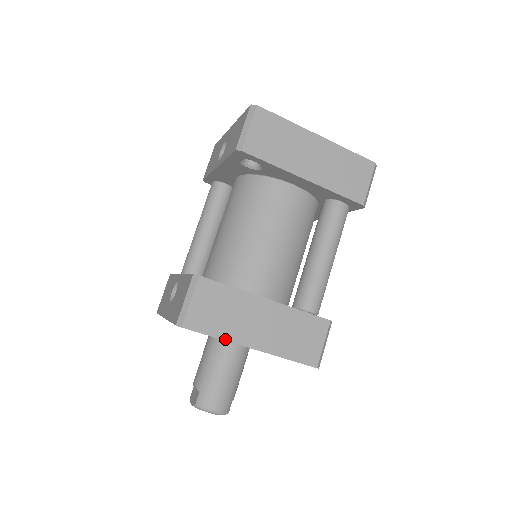
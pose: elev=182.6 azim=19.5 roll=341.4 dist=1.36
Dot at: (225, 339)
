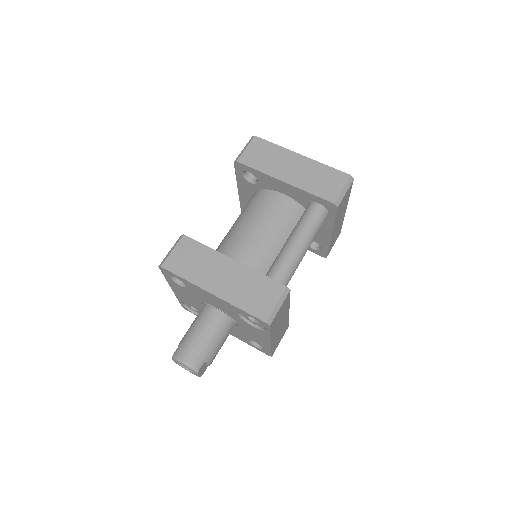
Dot at: (191, 281)
